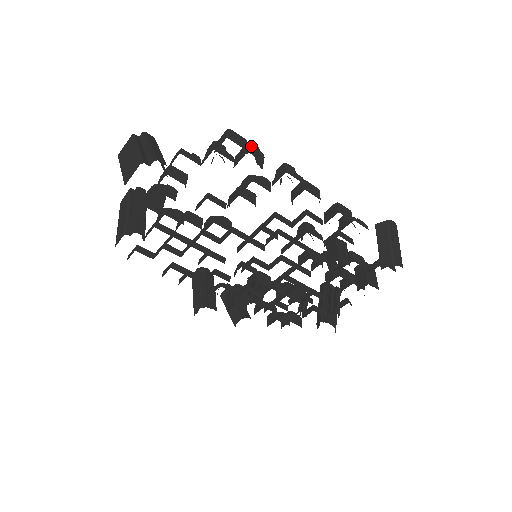
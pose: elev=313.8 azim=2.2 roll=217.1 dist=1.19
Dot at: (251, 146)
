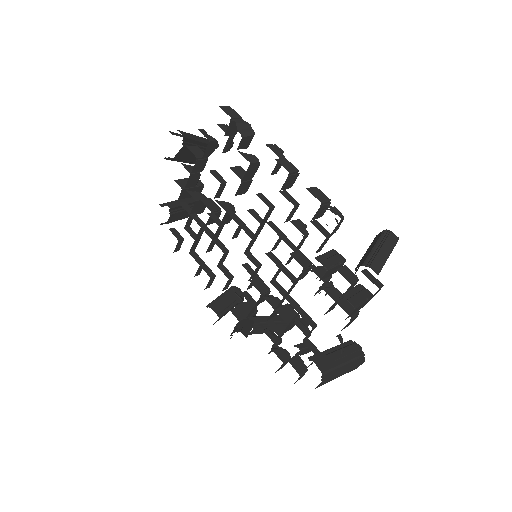
Dot at: (241, 120)
